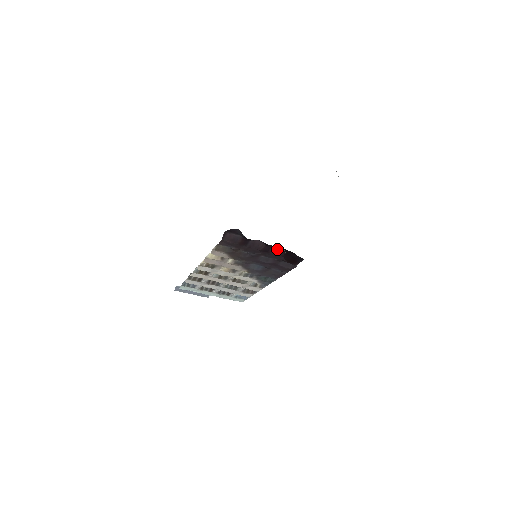
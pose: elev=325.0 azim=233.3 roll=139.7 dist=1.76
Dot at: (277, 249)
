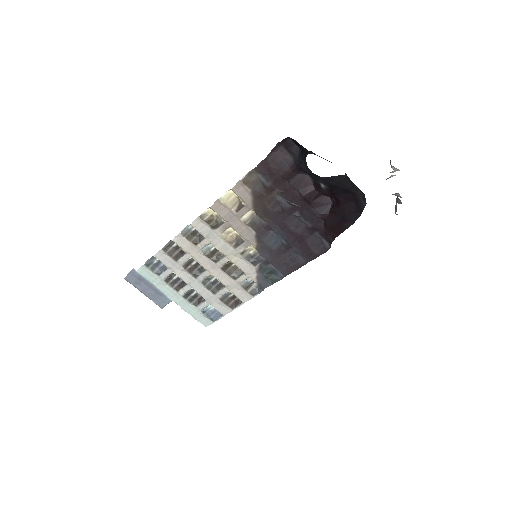
Dot at: (323, 203)
